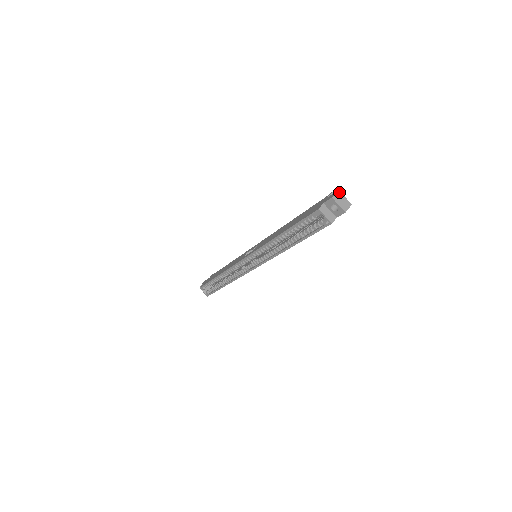
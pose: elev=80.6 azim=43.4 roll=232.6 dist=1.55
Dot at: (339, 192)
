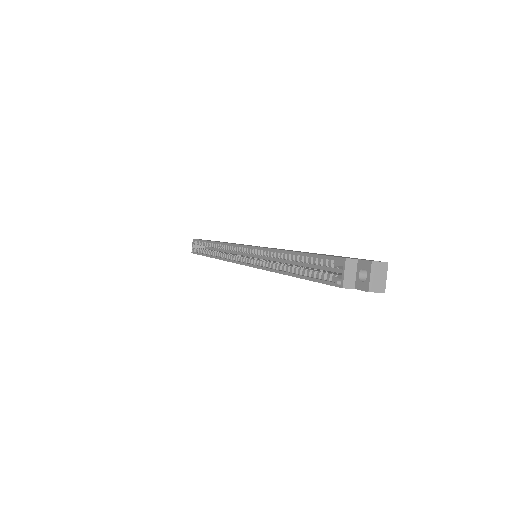
Dot at: (386, 265)
